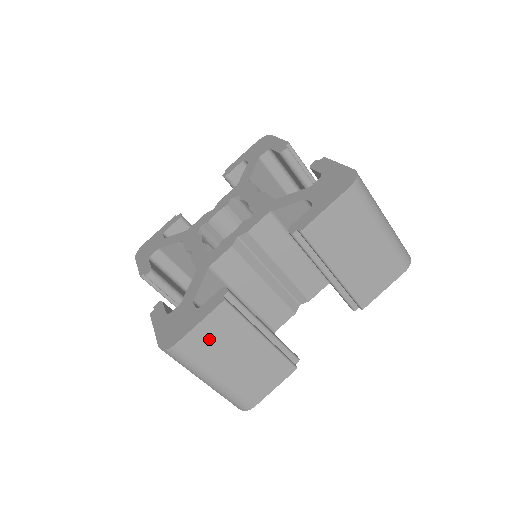
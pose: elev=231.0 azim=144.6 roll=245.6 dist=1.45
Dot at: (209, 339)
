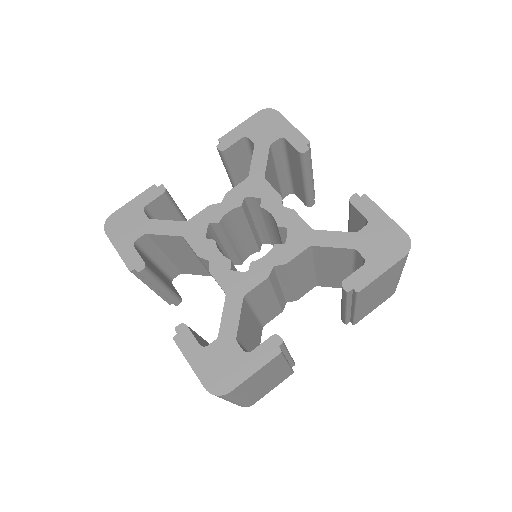
Dot at: (254, 379)
